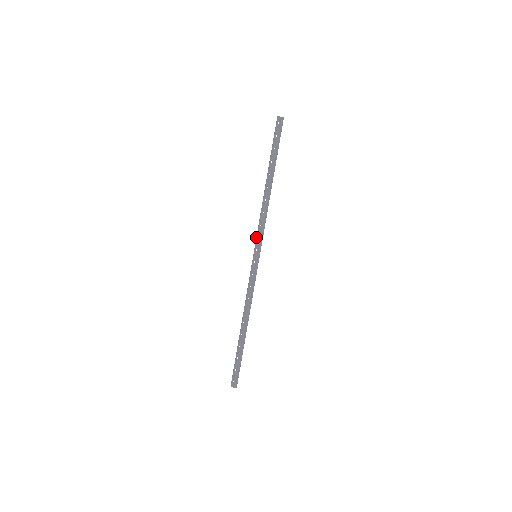
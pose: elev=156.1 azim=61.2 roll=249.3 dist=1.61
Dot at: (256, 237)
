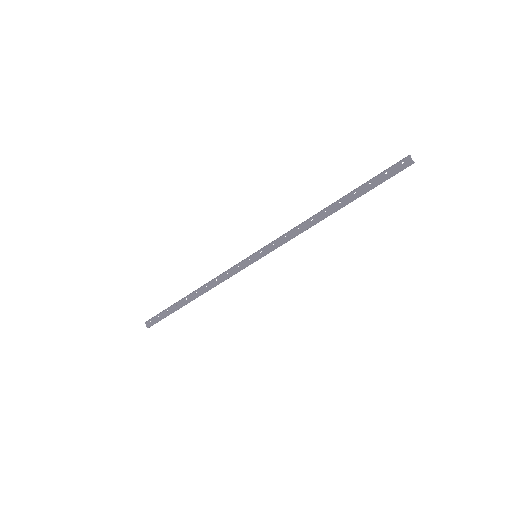
Dot at: (272, 241)
